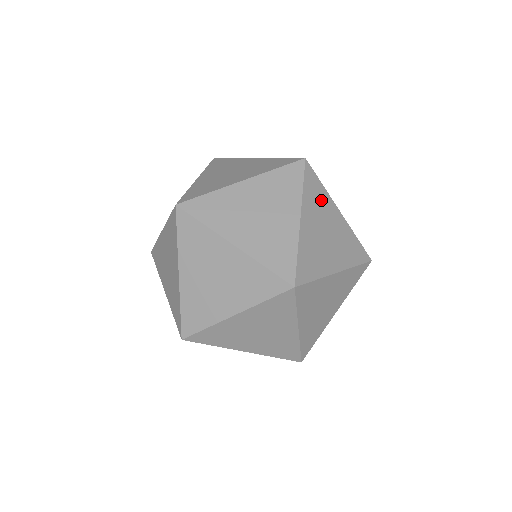
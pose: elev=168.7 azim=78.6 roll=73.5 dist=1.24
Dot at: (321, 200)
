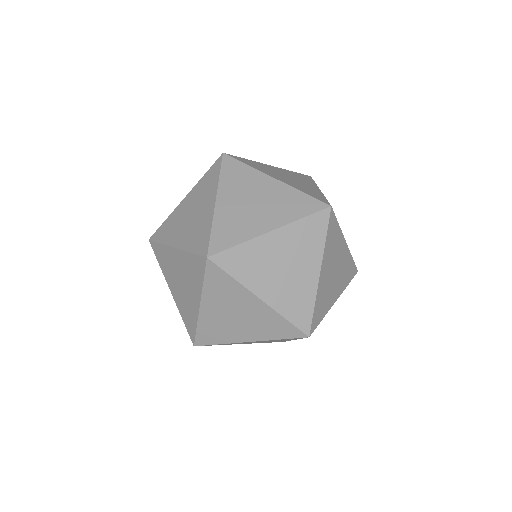
Dot at: (310, 244)
